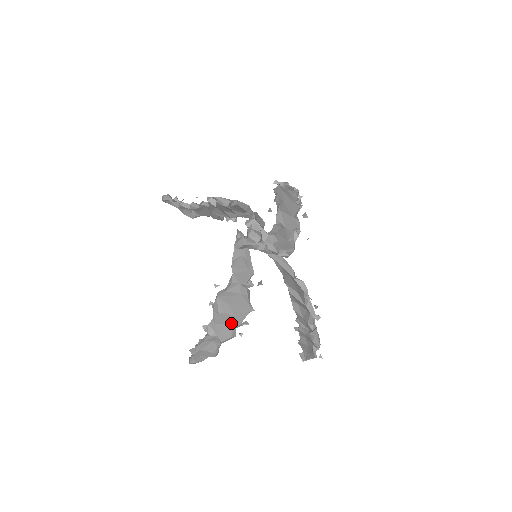
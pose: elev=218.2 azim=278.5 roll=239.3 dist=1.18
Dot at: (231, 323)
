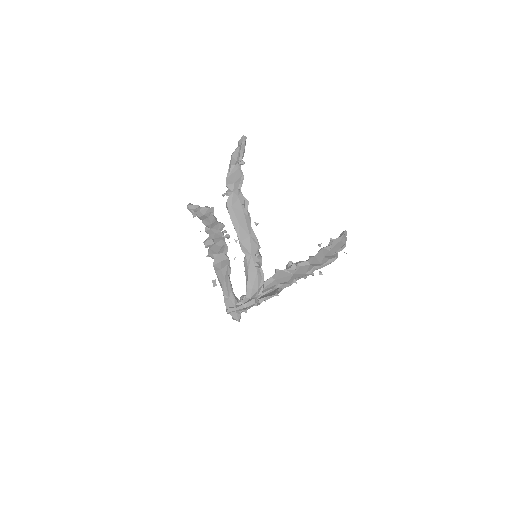
Dot at: occluded
